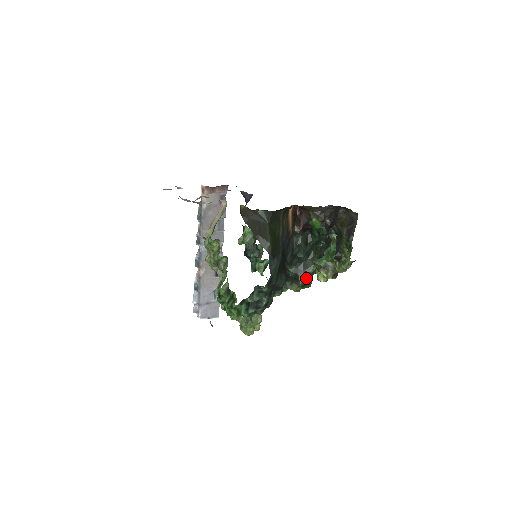
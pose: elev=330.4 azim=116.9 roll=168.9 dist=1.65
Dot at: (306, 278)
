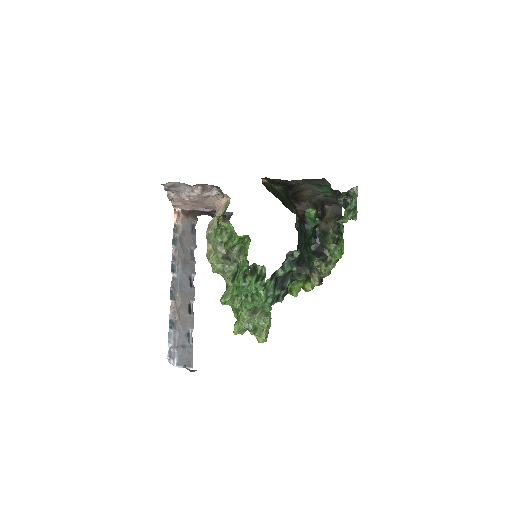
Dot at: occluded
